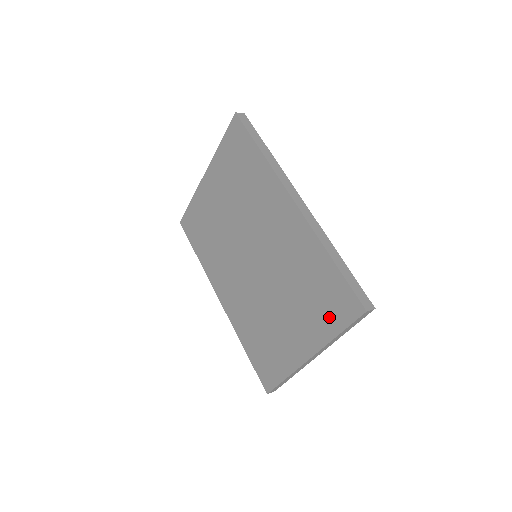
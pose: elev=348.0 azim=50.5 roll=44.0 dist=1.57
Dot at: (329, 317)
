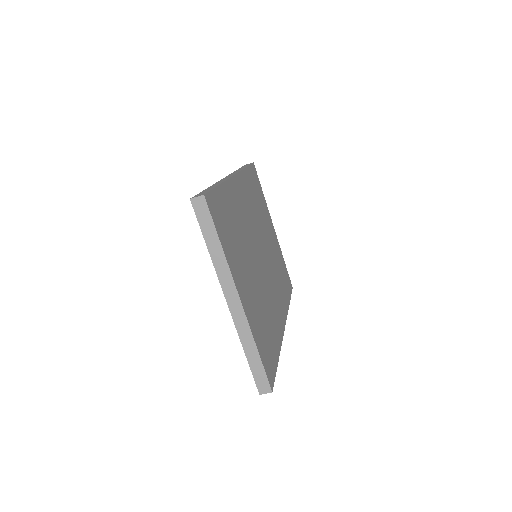
Dot at: occluded
